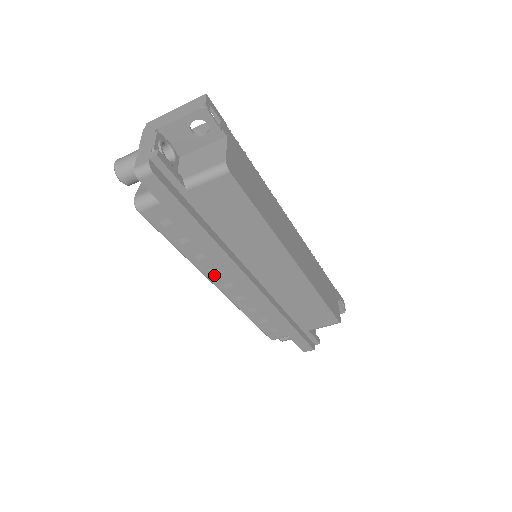
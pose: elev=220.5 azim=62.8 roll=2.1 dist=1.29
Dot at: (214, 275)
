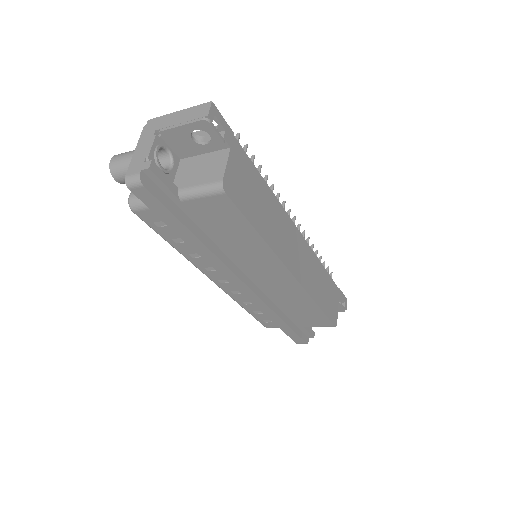
Dot at: (209, 271)
